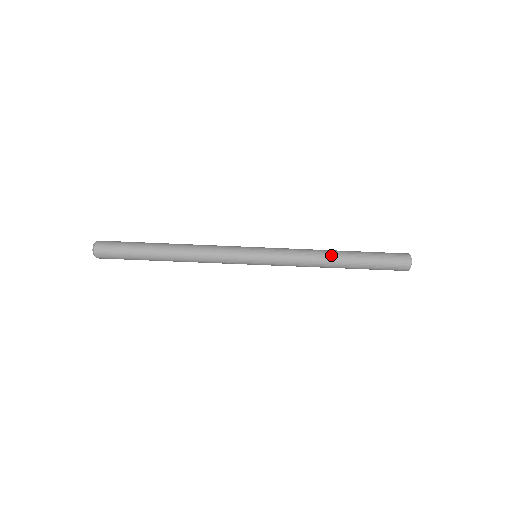
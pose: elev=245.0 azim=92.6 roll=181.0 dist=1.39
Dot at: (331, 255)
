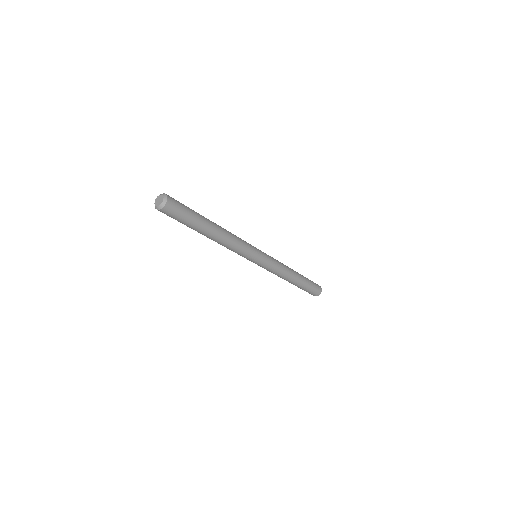
Dot at: (292, 277)
